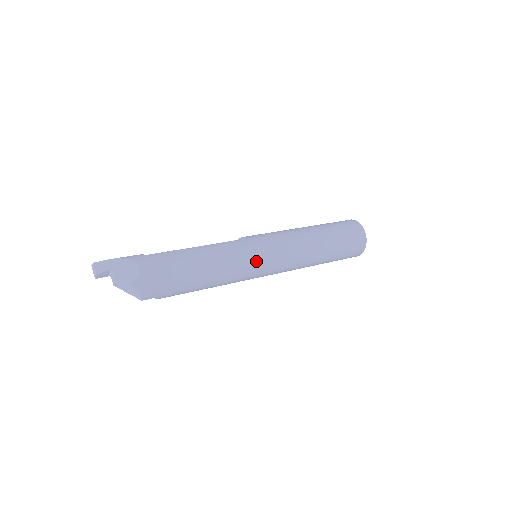
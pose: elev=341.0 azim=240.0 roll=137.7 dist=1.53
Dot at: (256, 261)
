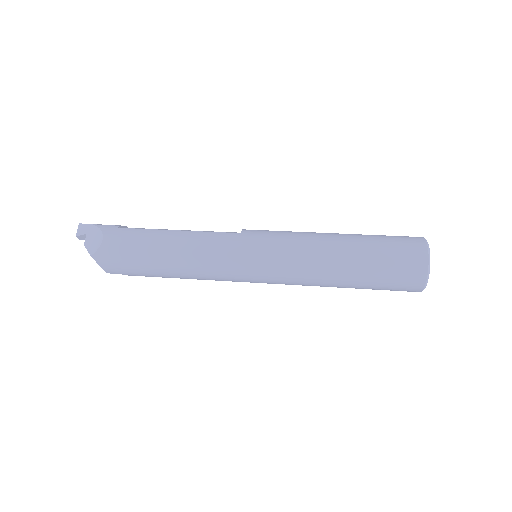
Dot at: (238, 264)
